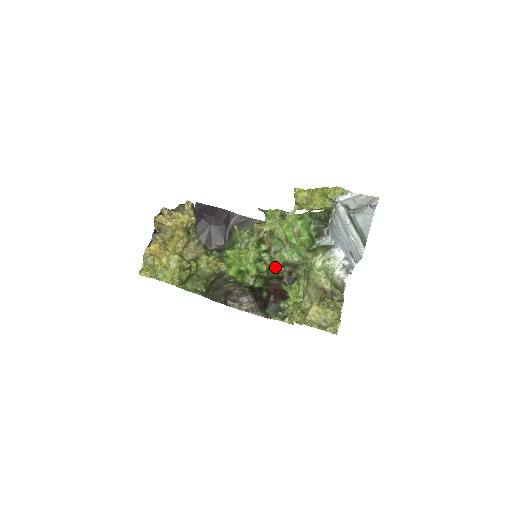
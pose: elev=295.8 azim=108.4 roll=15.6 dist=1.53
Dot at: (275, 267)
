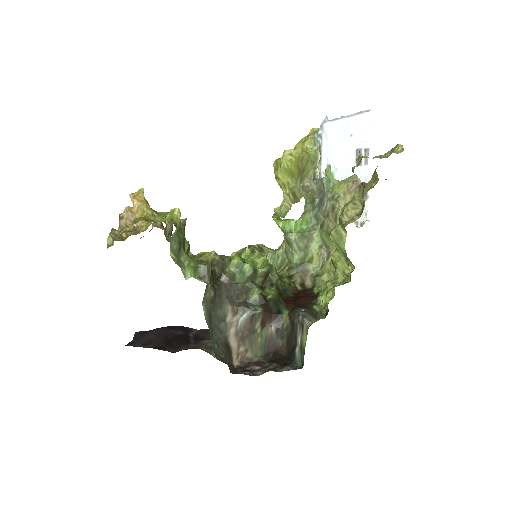
Dot at: (282, 278)
